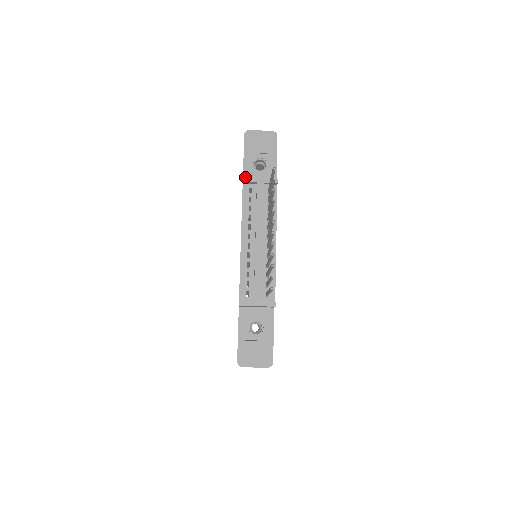
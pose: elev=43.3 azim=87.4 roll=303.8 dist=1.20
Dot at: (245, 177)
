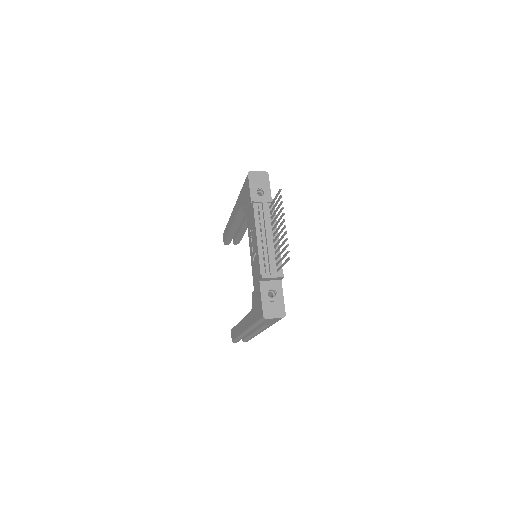
Dot at: (255, 199)
